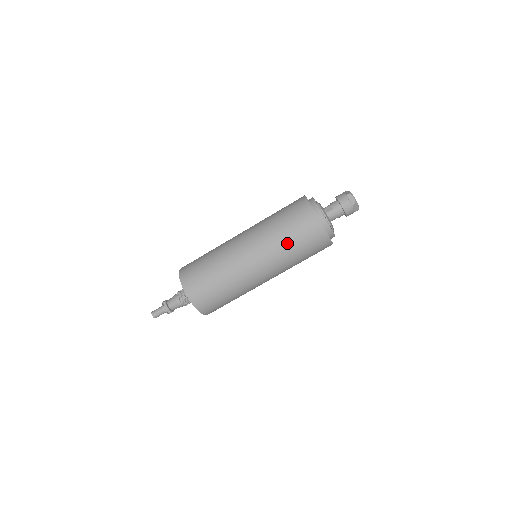
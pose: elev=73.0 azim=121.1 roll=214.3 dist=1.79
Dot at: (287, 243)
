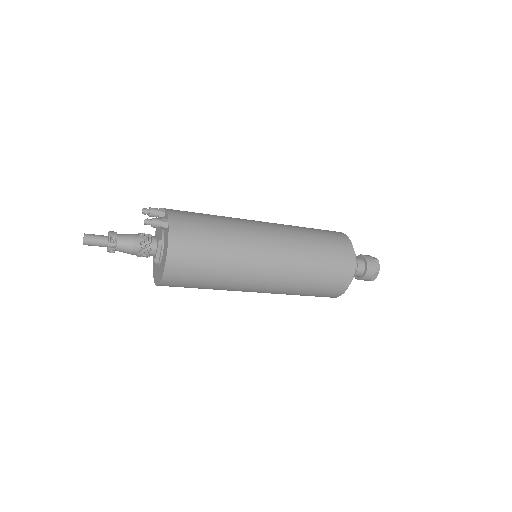
Dot at: occluded
